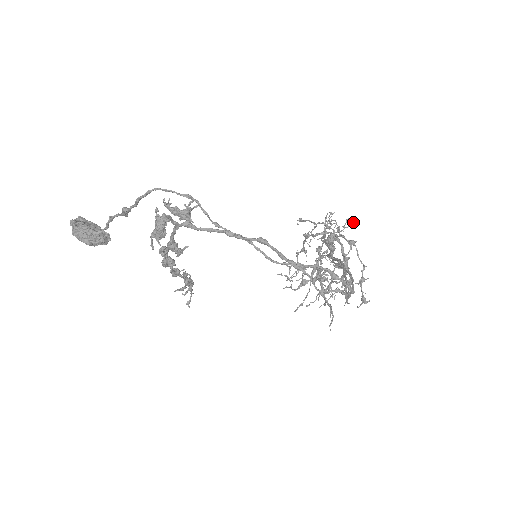
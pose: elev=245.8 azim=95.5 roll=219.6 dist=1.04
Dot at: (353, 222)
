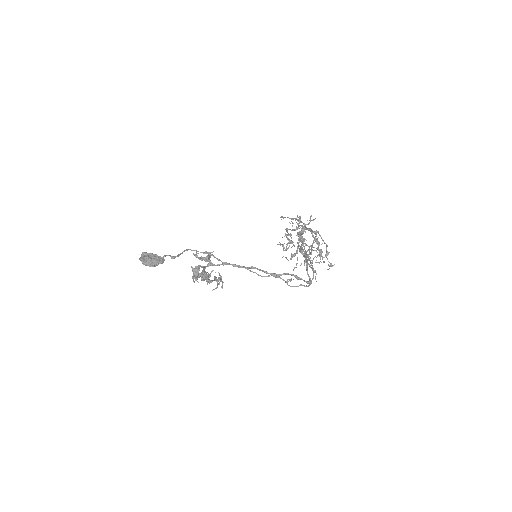
Dot at: (315, 218)
